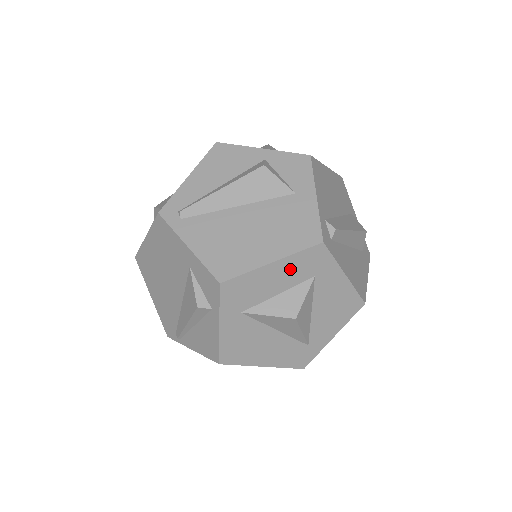
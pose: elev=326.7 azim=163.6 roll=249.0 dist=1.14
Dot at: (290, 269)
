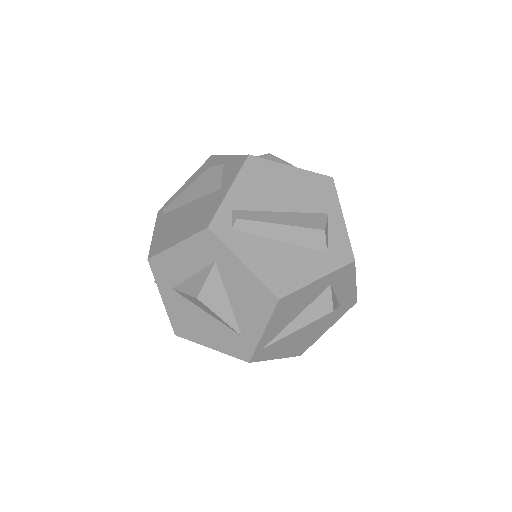
Dot at: (192, 252)
